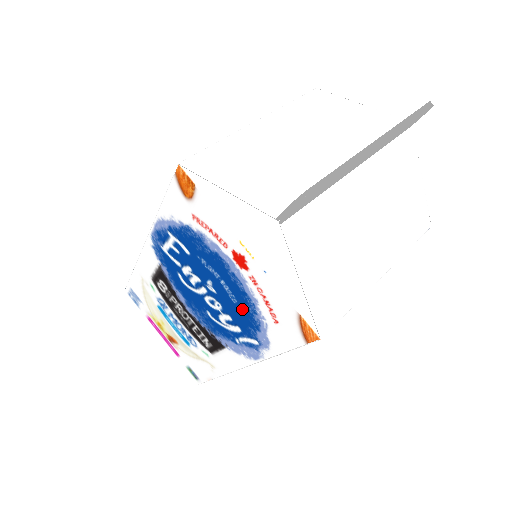
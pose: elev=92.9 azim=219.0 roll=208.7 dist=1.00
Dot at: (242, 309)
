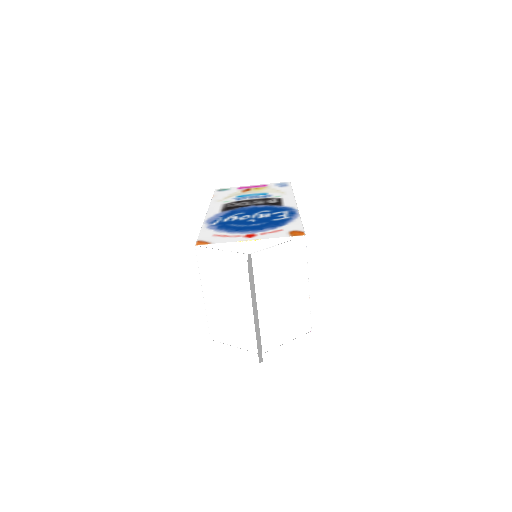
Dot at: occluded
